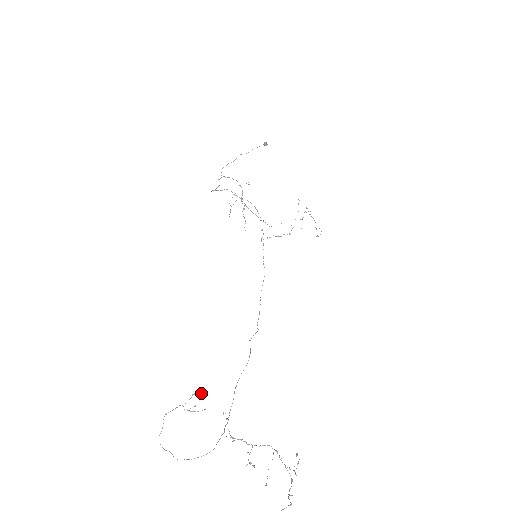
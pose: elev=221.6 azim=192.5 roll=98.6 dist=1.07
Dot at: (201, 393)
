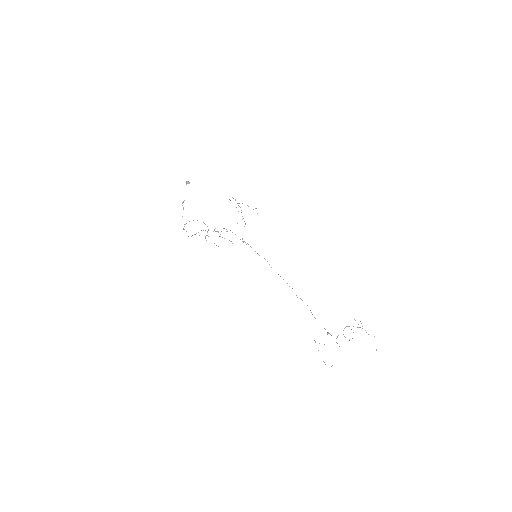
Dot at: occluded
